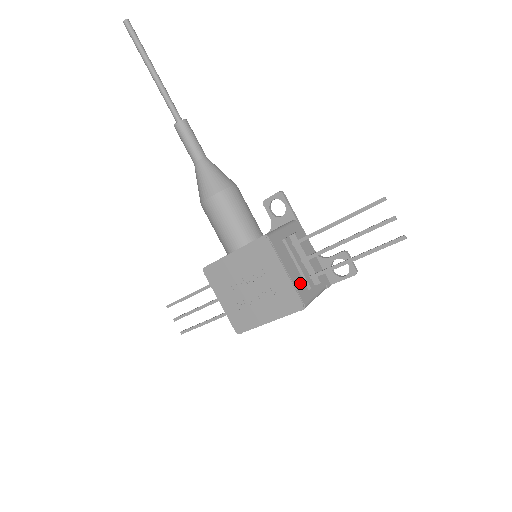
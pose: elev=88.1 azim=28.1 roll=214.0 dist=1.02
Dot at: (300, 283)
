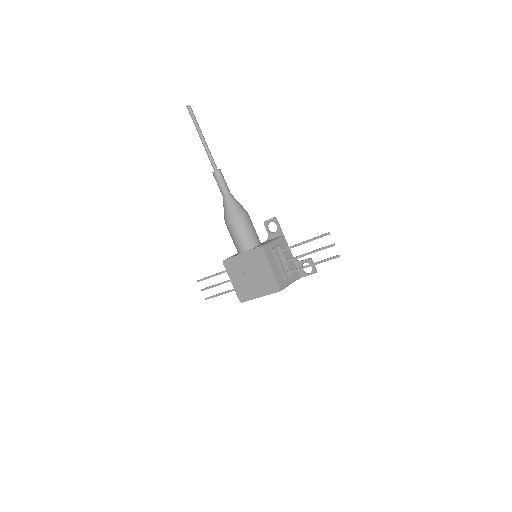
Dot at: (279, 276)
